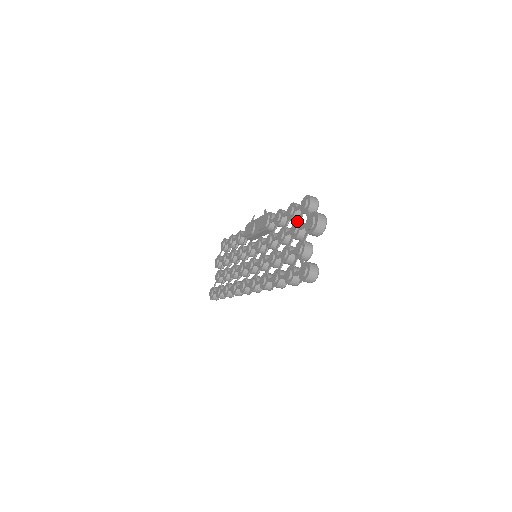
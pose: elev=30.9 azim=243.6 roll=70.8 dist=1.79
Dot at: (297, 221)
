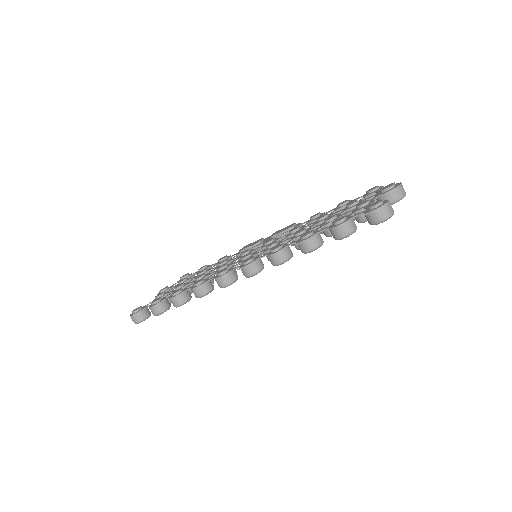
Dot at: occluded
